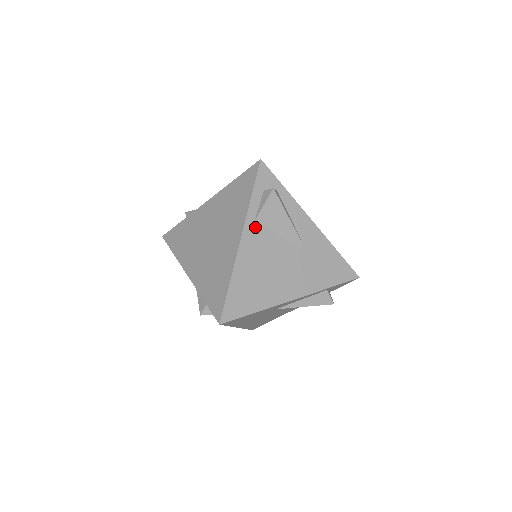
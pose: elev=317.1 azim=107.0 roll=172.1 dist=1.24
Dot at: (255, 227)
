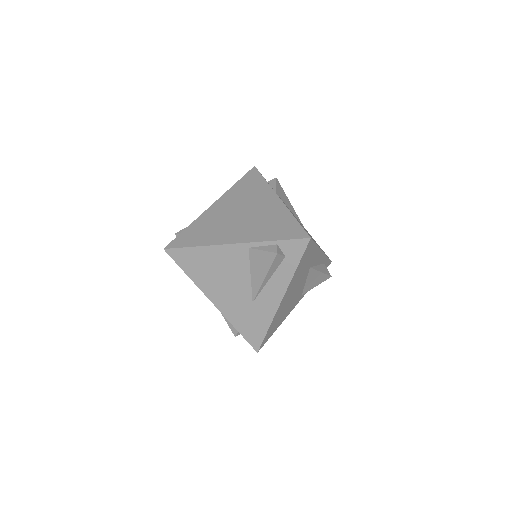
Dot at: occluded
